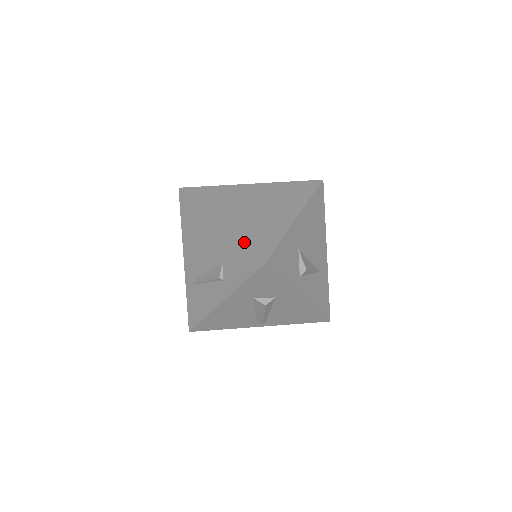
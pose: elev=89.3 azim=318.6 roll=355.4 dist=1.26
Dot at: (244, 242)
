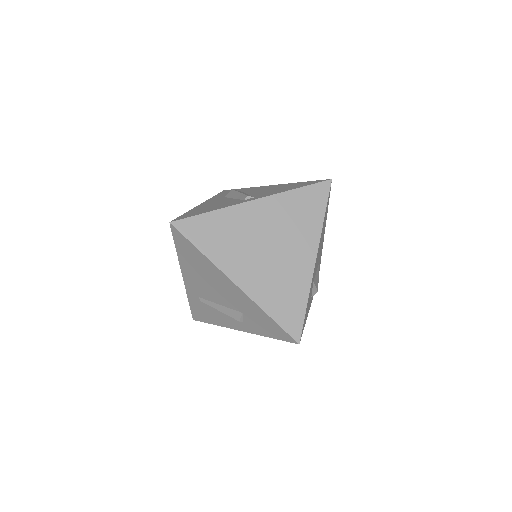
Dot at: (273, 314)
